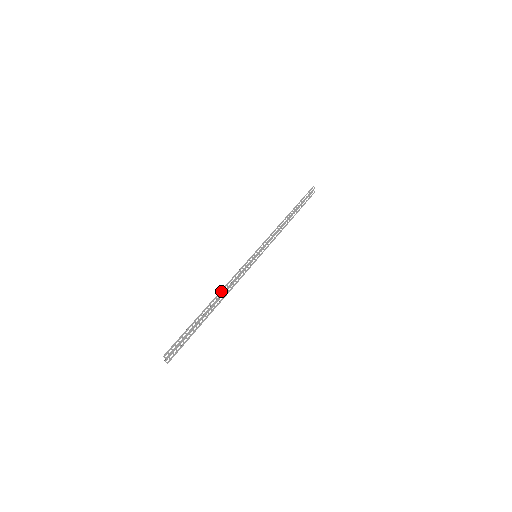
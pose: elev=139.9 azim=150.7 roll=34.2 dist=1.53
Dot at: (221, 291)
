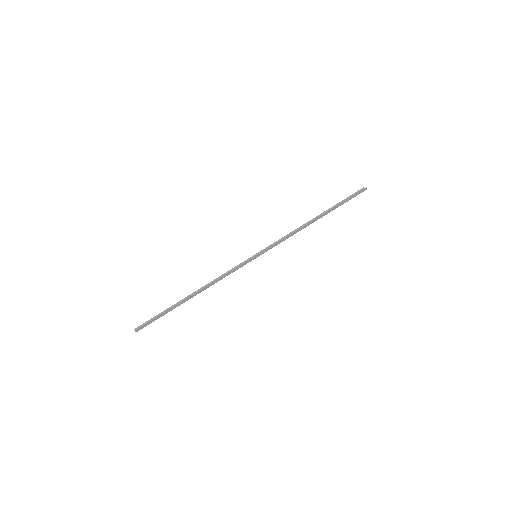
Dot at: (206, 287)
